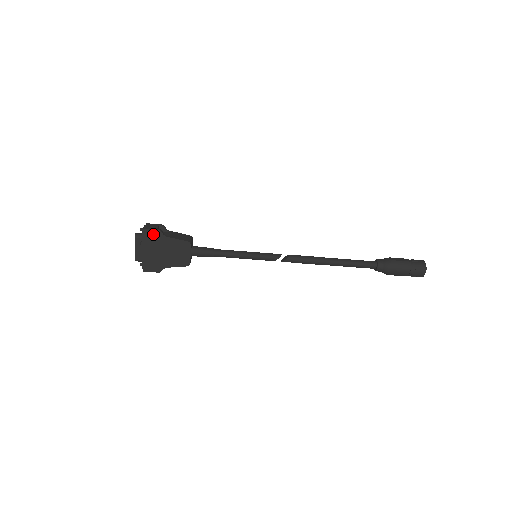
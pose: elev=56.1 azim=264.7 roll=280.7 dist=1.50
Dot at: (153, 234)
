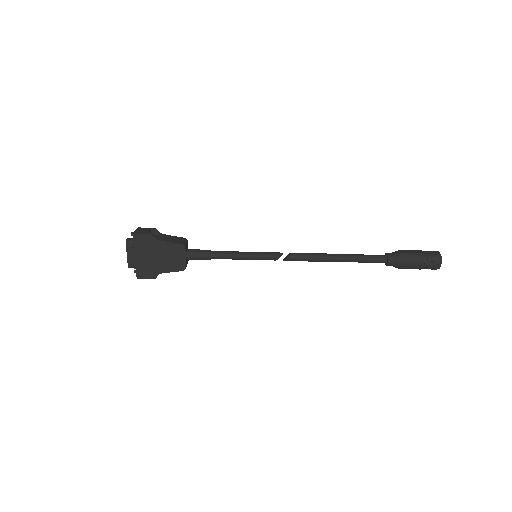
Dot at: (145, 238)
